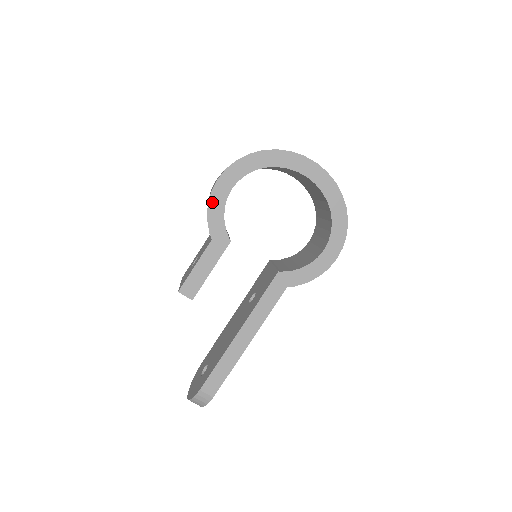
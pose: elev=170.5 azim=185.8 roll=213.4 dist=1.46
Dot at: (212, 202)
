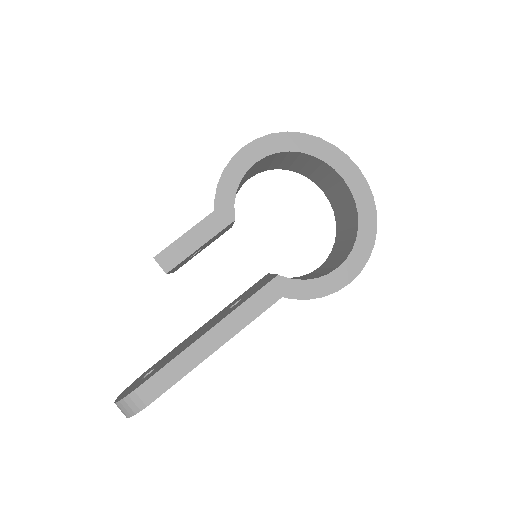
Dot at: (229, 169)
